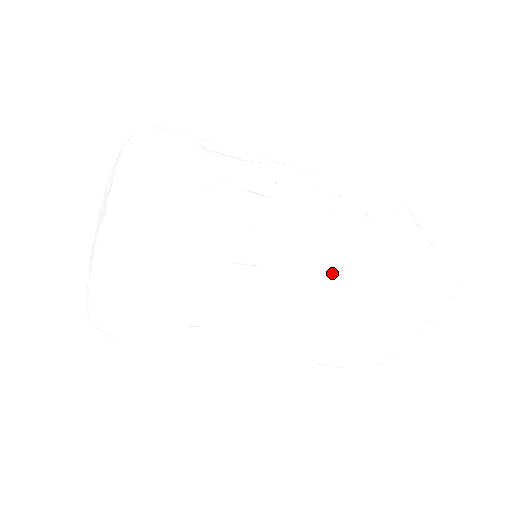
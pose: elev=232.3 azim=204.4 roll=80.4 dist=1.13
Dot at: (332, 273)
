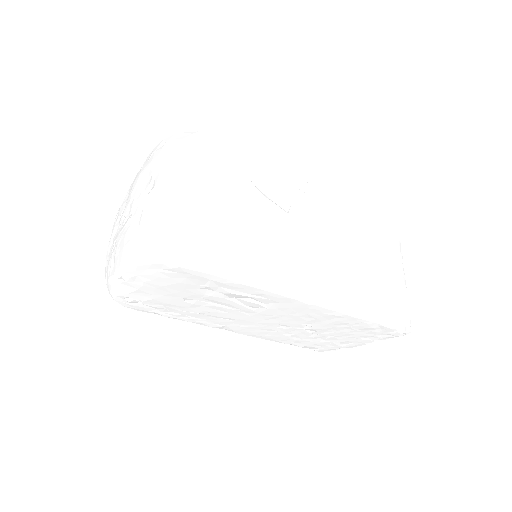
Dot at: (312, 308)
